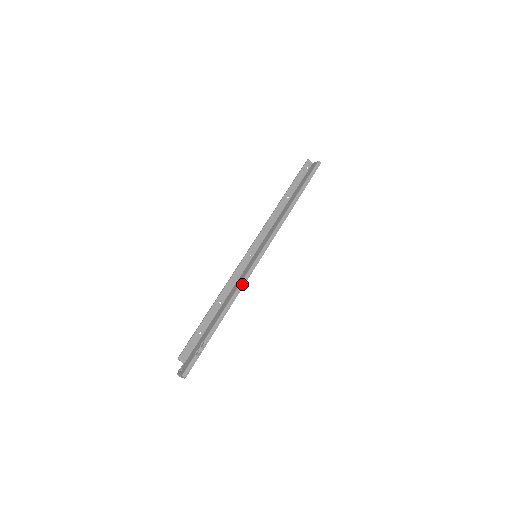
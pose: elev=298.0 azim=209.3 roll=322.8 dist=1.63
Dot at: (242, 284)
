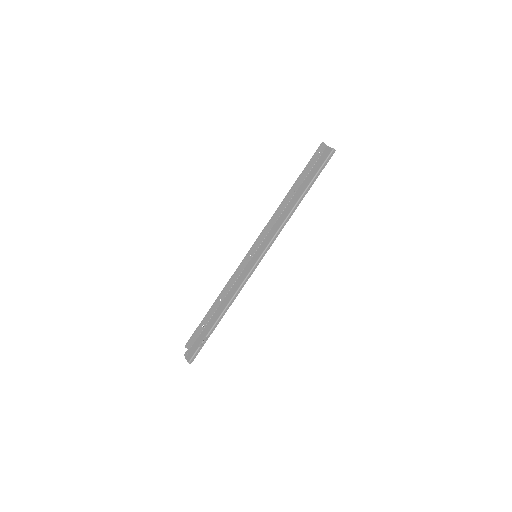
Dot at: (241, 287)
